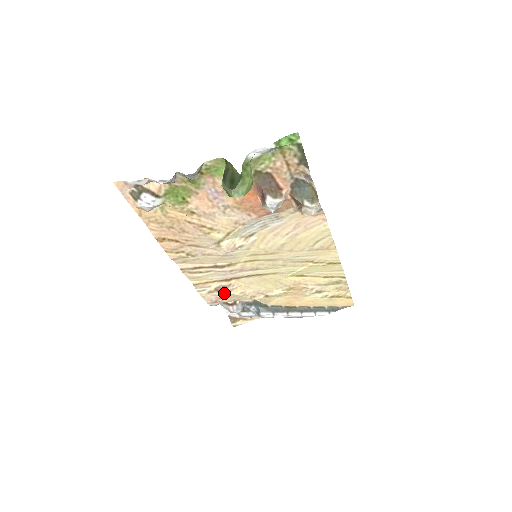
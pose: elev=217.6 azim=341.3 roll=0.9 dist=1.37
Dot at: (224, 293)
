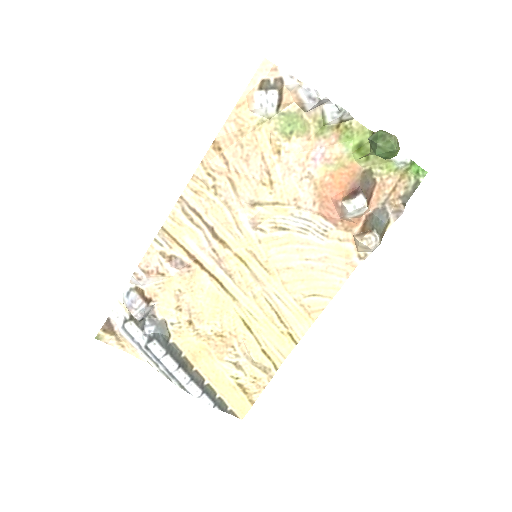
Dot at: (170, 271)
